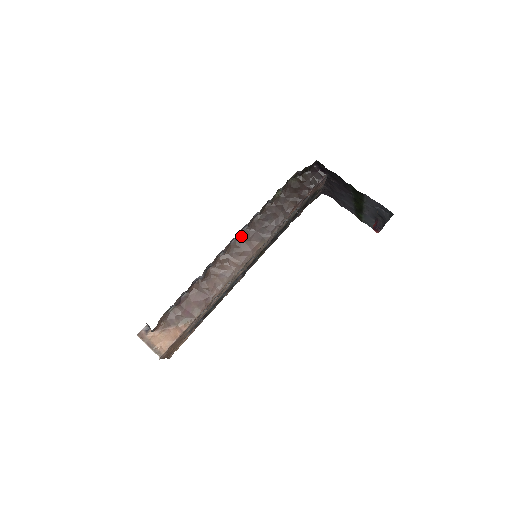
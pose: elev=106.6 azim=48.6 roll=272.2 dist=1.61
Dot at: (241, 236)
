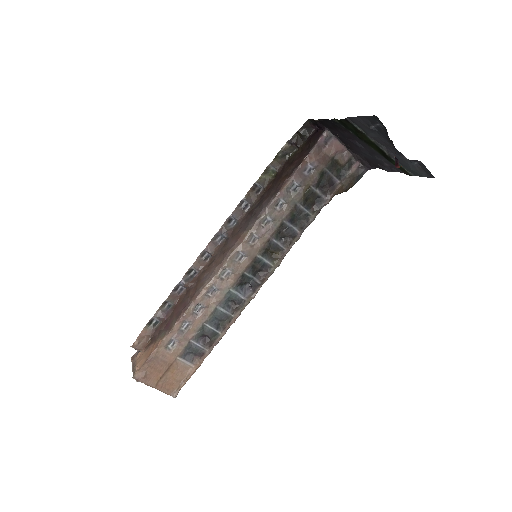
Dot at: (228, 232)
